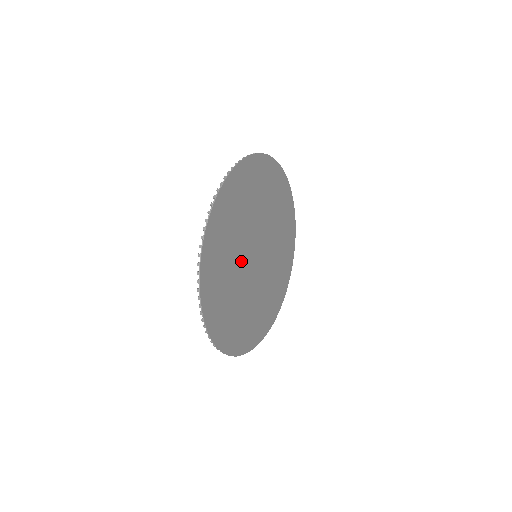
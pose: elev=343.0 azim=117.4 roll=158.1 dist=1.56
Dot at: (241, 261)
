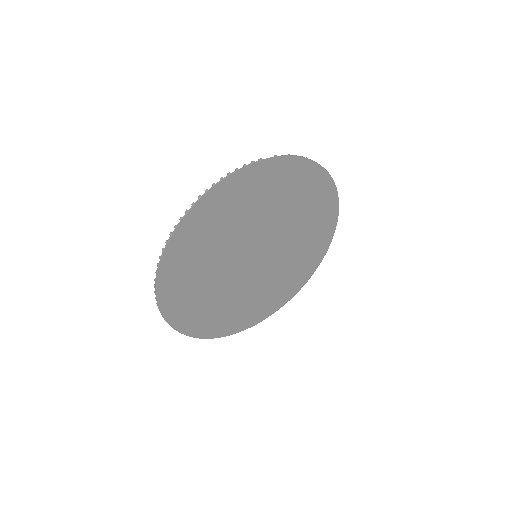
Dot at: (231, 280)
